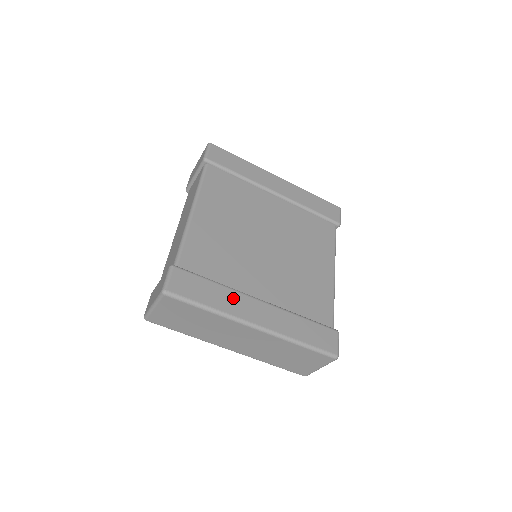
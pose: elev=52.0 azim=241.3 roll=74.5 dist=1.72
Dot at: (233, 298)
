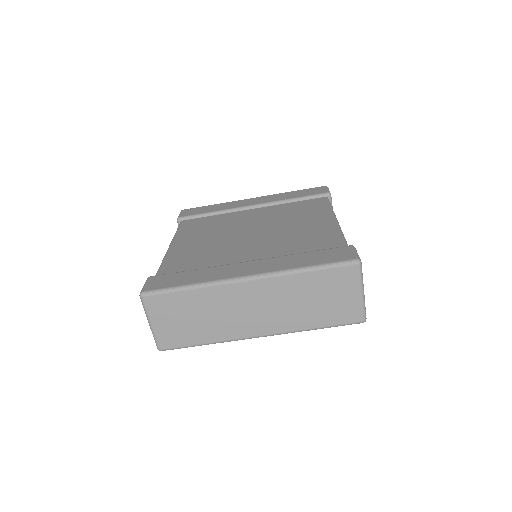
Dot at: (215, 271)
